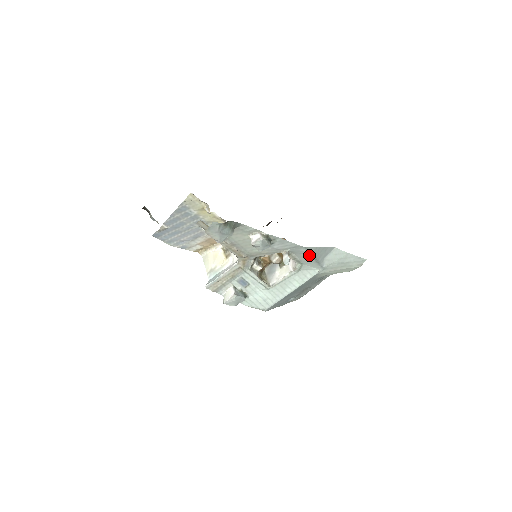
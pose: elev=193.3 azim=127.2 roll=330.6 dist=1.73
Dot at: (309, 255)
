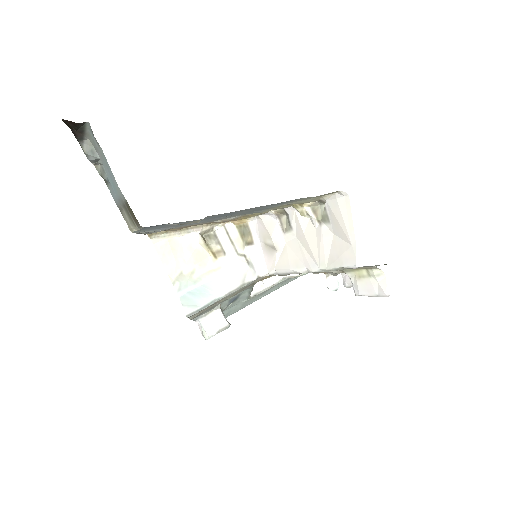
Dot at: occluded
